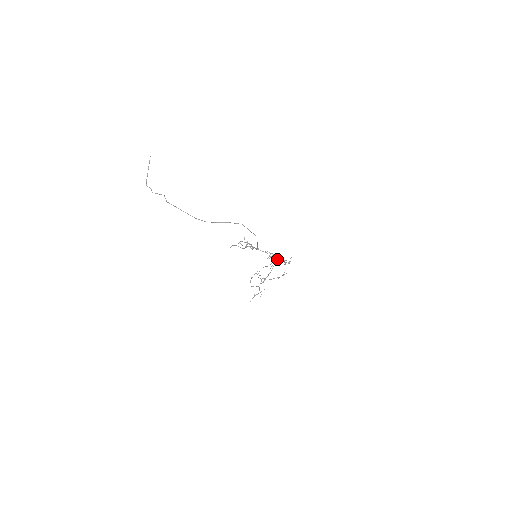
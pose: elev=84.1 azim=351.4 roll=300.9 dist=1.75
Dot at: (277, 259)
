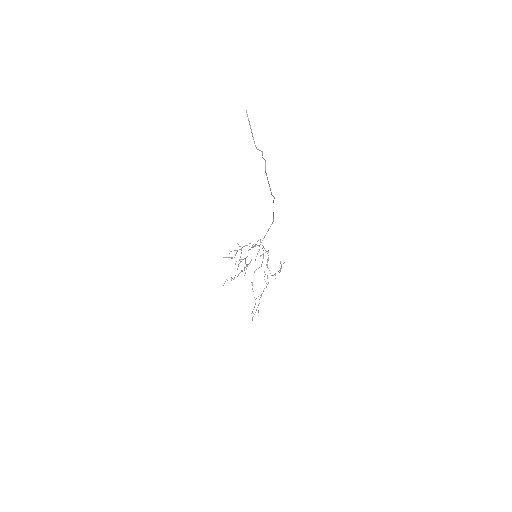
Dot at: (246, 265)
